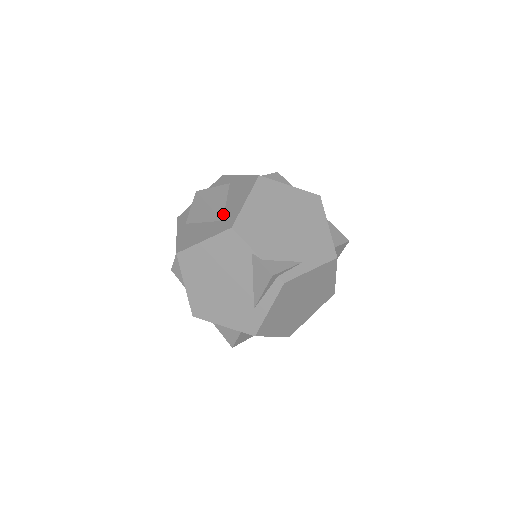
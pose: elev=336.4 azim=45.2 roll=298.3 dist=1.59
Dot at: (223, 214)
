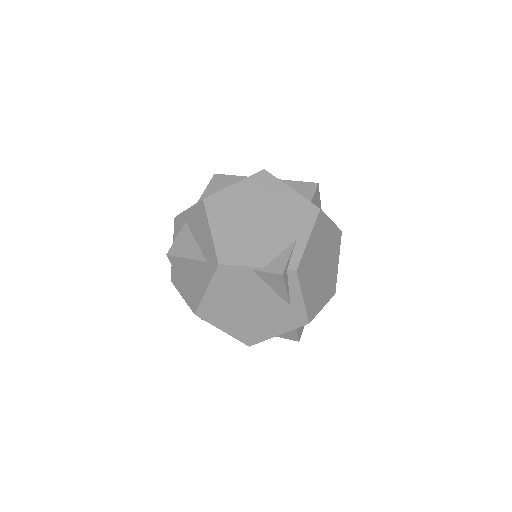
Dot at: (203, 255)
